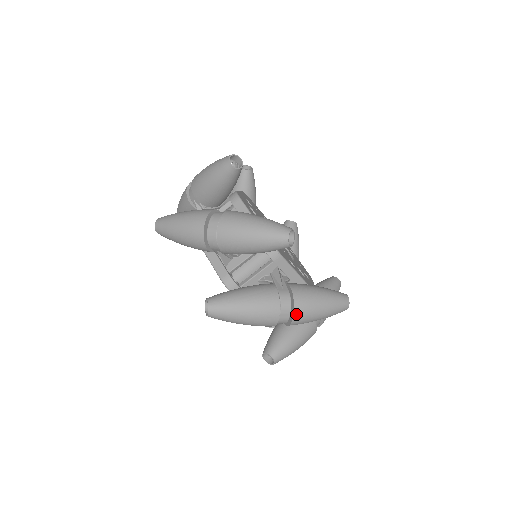
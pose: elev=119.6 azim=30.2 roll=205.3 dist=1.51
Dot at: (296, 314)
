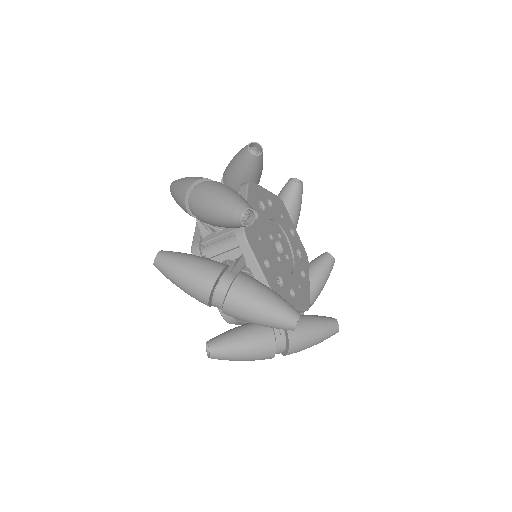
Dot at: (228, 300)
